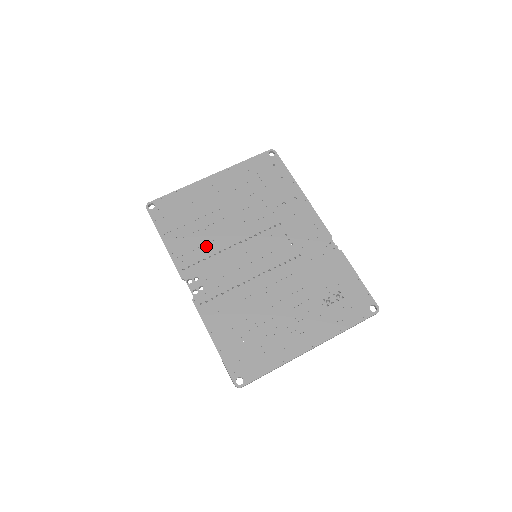
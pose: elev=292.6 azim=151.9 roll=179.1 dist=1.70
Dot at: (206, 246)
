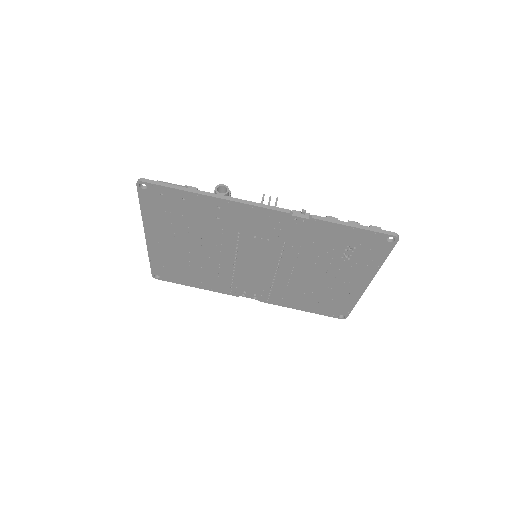
Dot at: (220, 276)
